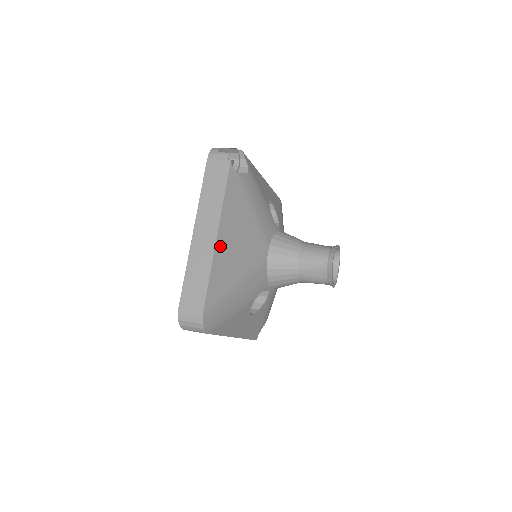
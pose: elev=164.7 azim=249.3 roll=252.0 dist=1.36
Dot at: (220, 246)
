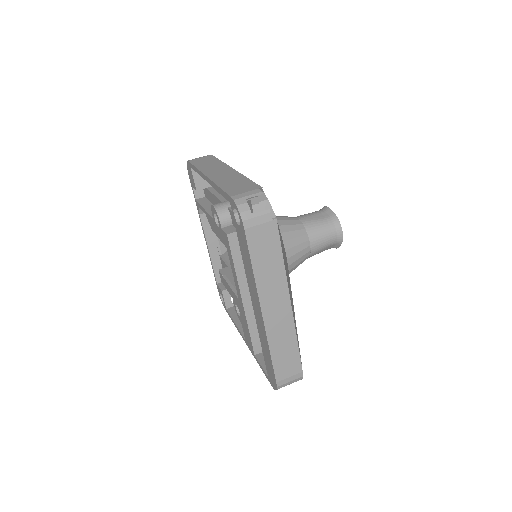
Dot at: (292, 309)
